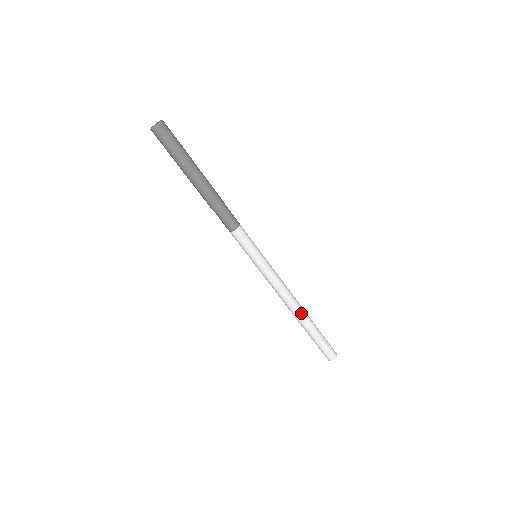
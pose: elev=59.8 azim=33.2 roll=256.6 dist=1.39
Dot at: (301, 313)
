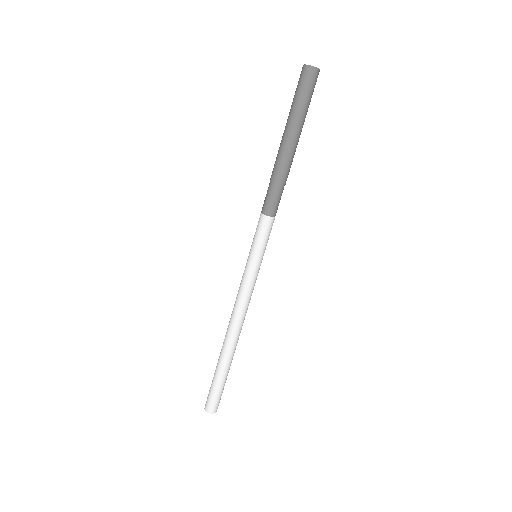
Dot at: (229, 342)
